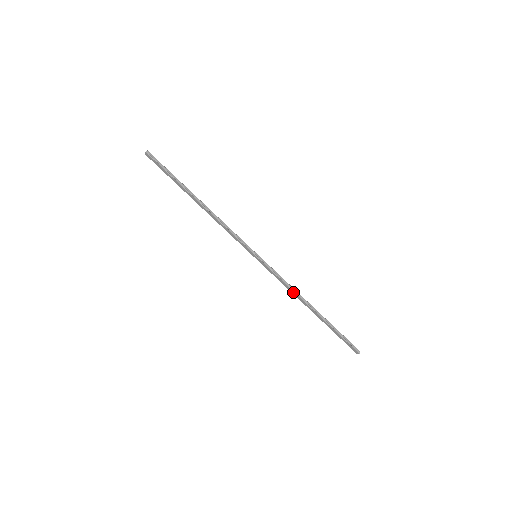
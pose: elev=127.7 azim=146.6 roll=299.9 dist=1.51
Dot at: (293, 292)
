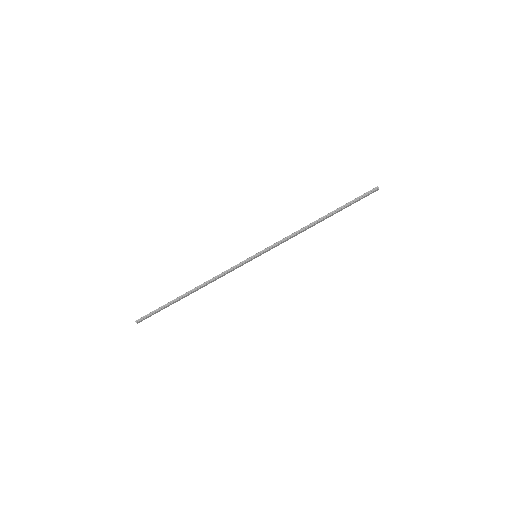
Dot at: occluded
